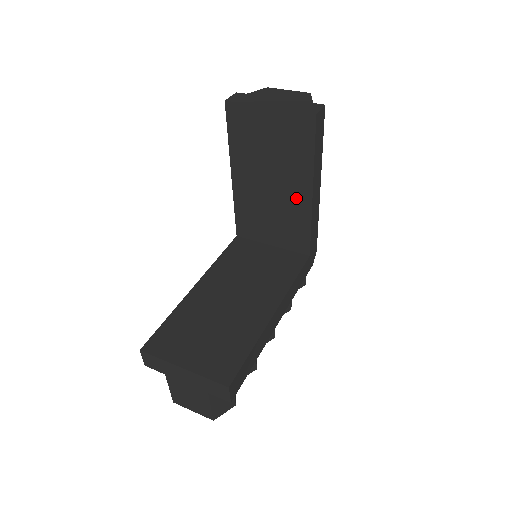
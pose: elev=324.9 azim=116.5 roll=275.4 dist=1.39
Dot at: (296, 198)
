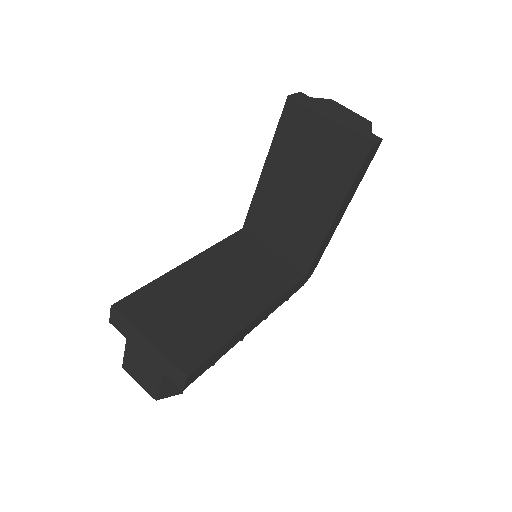
Dot at: (317, 216)
